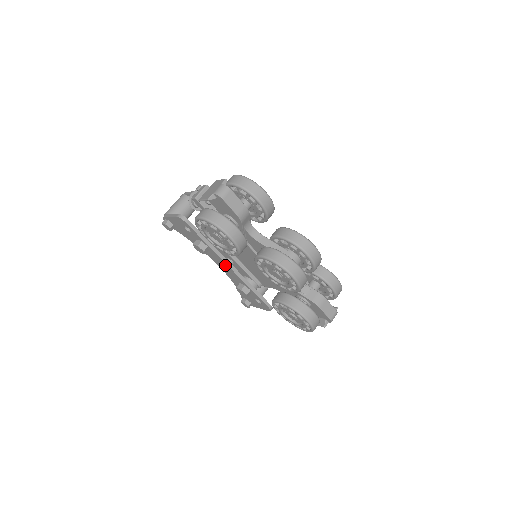
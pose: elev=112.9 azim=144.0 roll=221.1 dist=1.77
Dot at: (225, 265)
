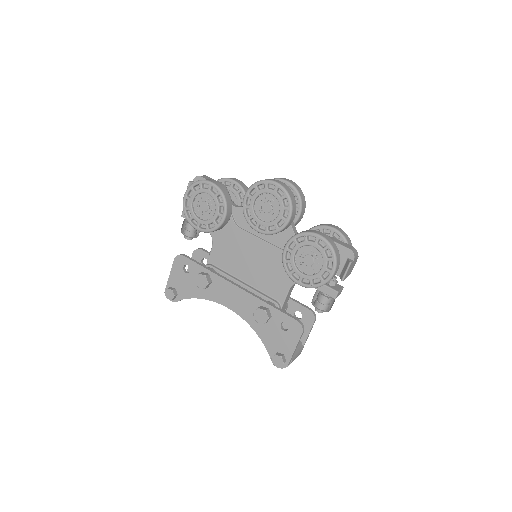
Dot at: (232, 290)
